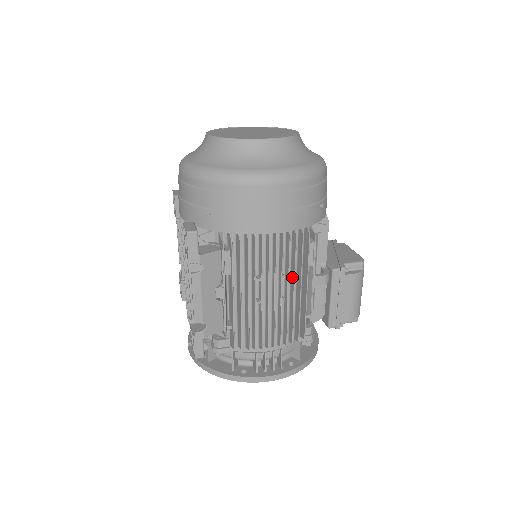
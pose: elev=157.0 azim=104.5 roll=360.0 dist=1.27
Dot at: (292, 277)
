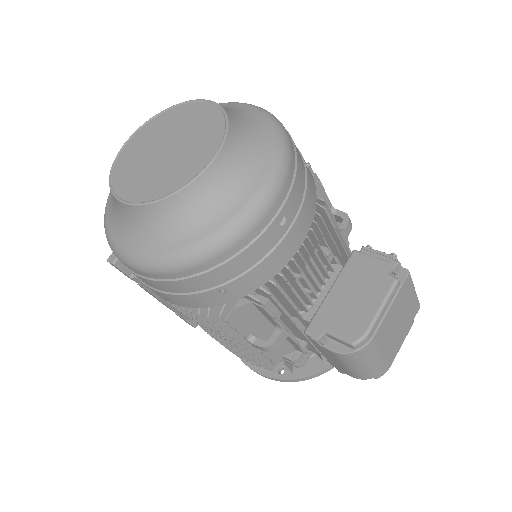
Dot at: occluded
